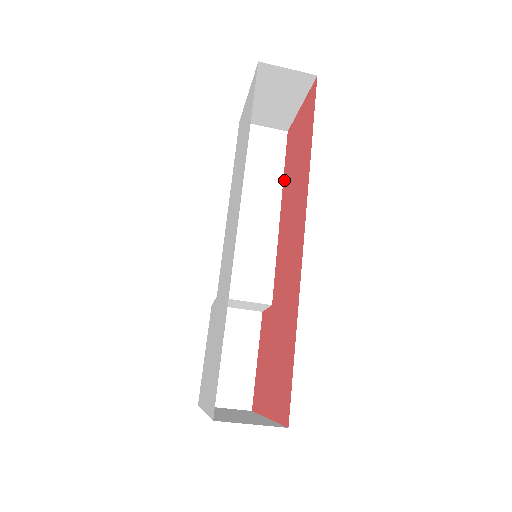
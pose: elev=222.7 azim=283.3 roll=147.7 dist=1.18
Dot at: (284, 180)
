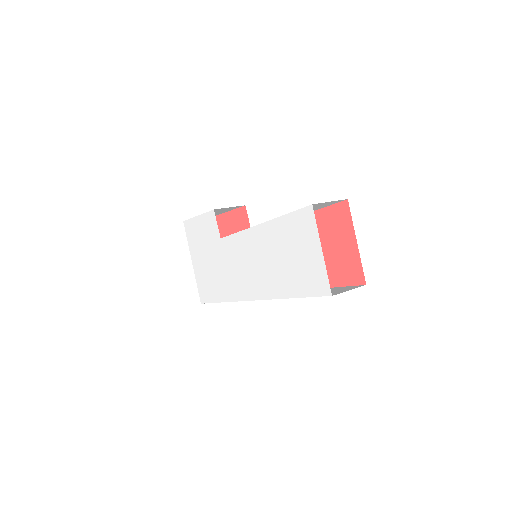
Dot at: occluded
